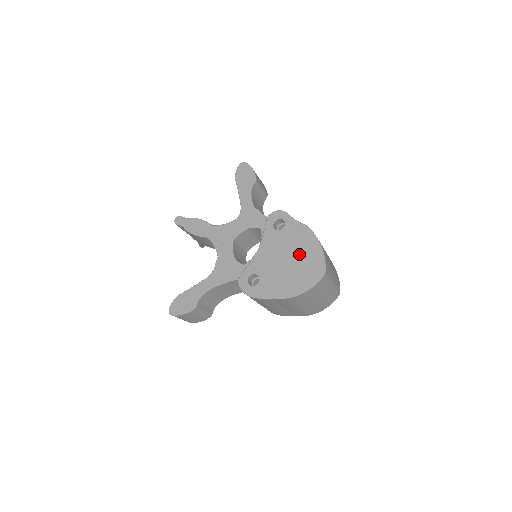
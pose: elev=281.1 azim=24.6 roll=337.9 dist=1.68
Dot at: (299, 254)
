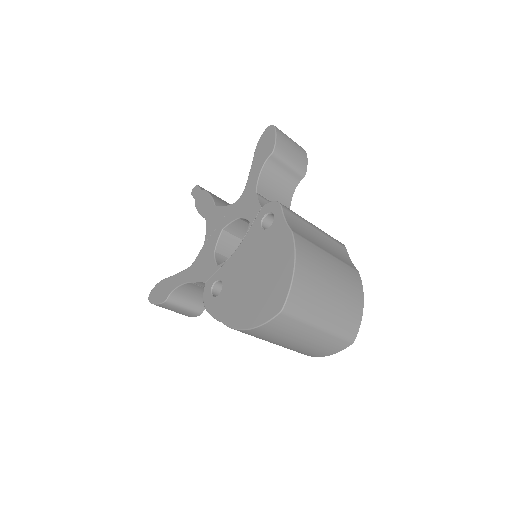
Dot at: (268, 272)
